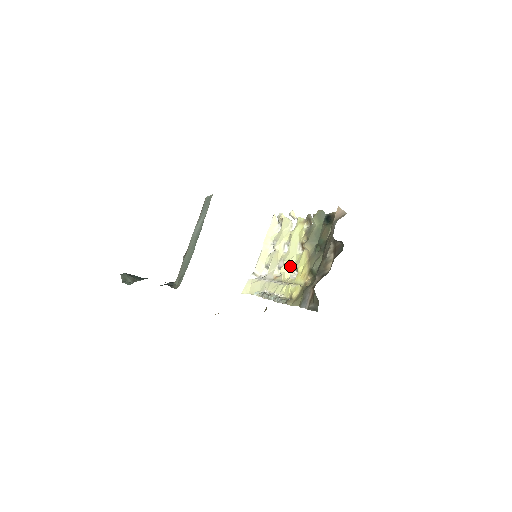
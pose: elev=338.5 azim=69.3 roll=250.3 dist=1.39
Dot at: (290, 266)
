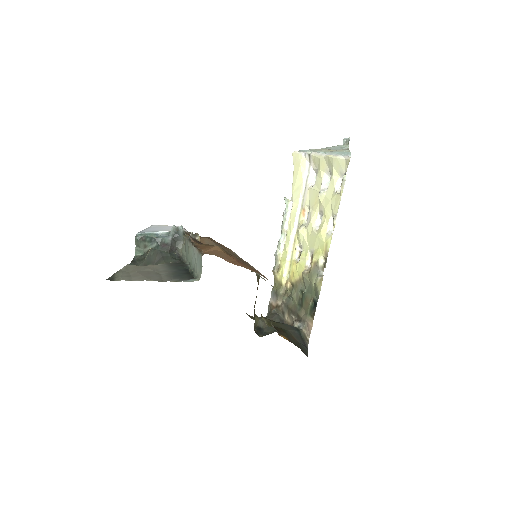
Dot at: (302, 243)
